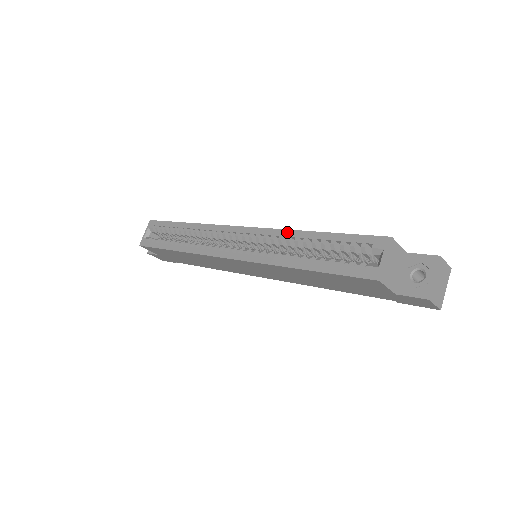
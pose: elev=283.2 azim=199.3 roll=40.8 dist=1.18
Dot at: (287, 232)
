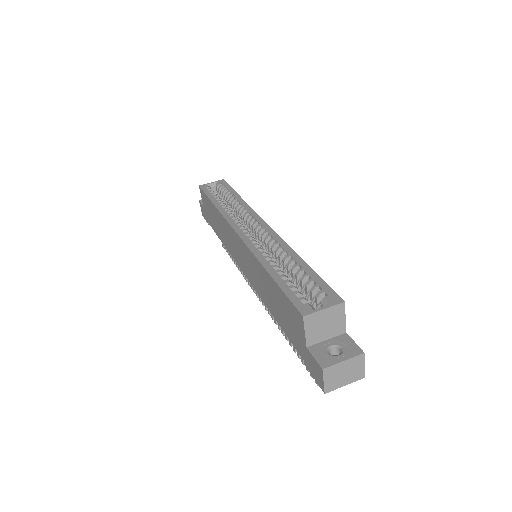
Dot at: (288, 247)
